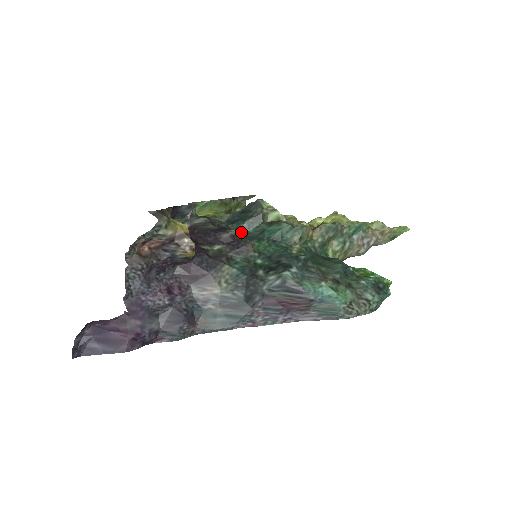
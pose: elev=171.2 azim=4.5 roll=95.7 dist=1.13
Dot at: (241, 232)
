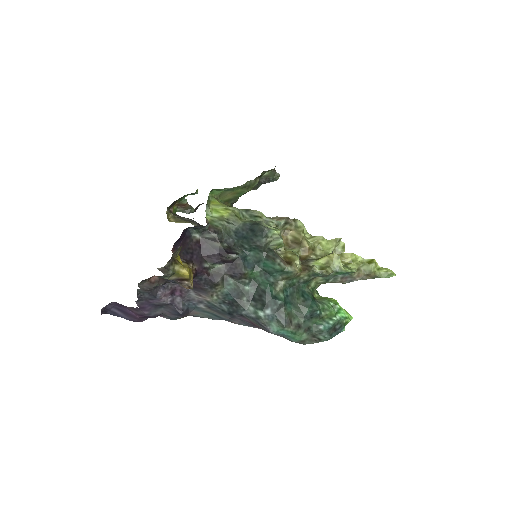
Dot at: (242, 255)
